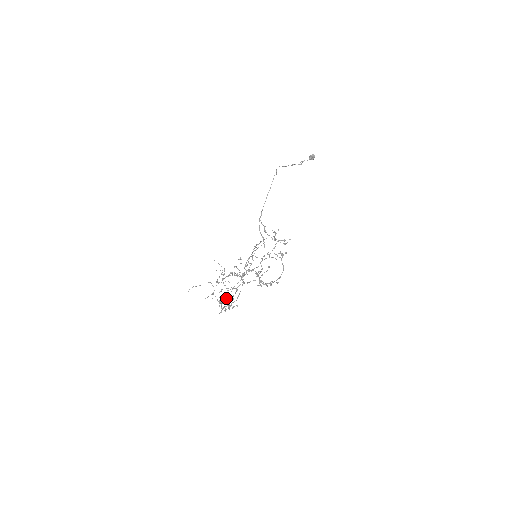
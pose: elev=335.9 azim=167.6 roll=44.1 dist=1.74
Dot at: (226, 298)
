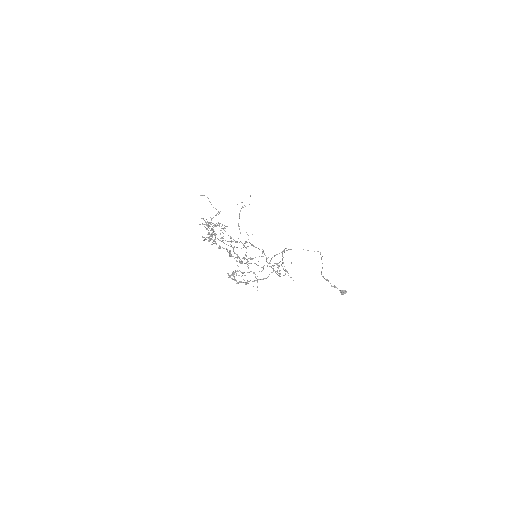
Dot at: (218, 225)
